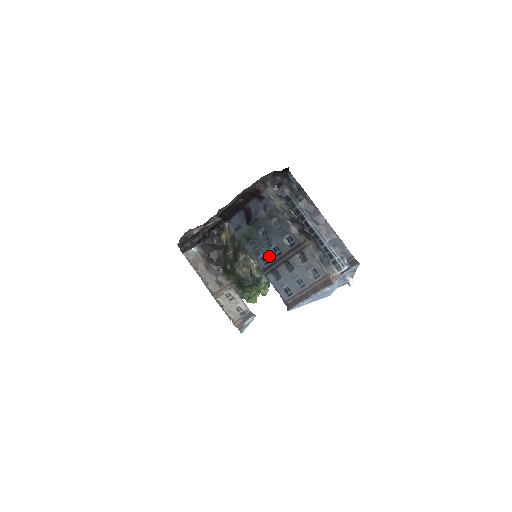
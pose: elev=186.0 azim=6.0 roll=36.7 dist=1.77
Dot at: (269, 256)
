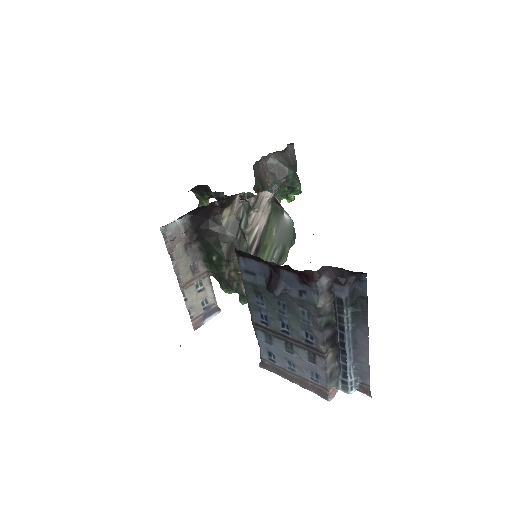
Dot at: (272, 322)
